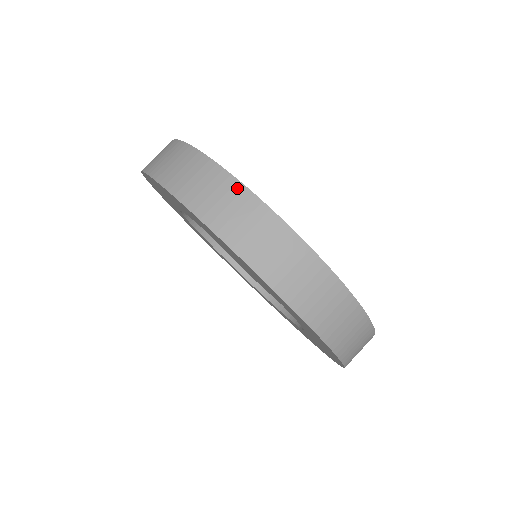
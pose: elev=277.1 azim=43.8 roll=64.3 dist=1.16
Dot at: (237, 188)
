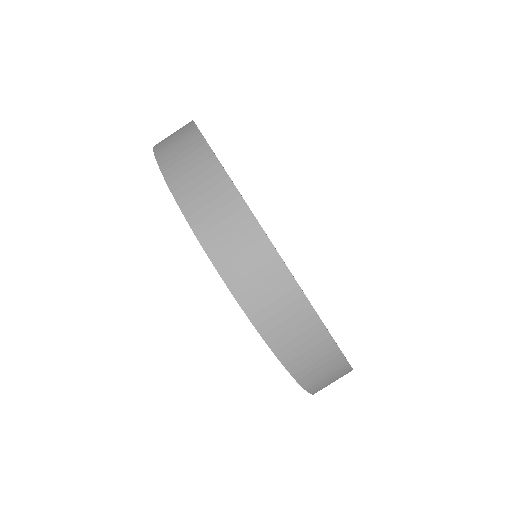
Dot at: (199, 143)
